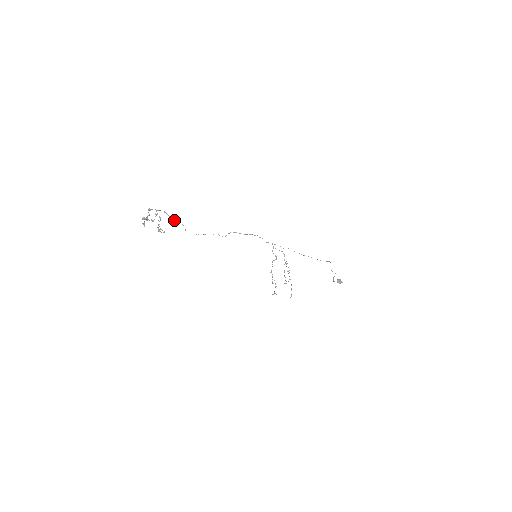
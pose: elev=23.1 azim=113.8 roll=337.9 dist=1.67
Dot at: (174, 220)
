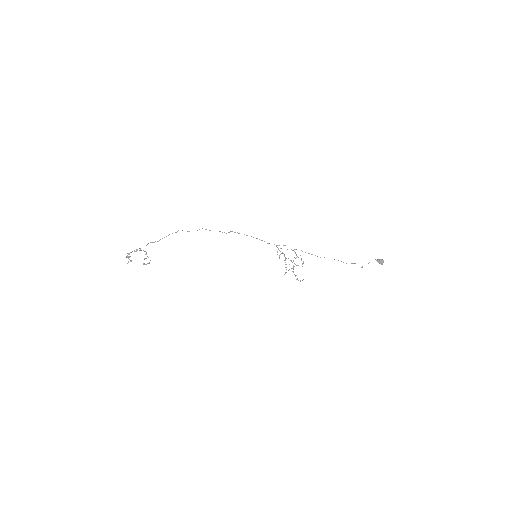
Dot at: occluded
